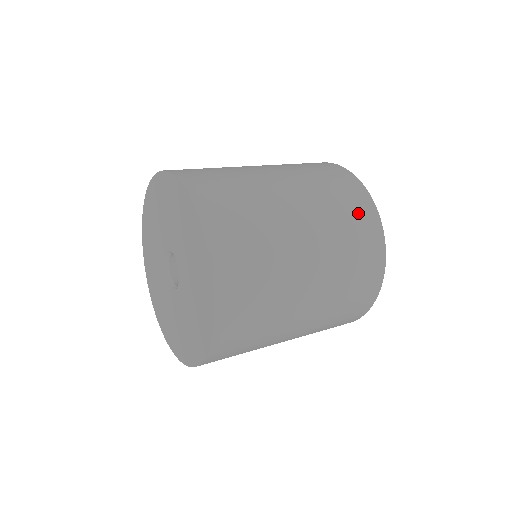
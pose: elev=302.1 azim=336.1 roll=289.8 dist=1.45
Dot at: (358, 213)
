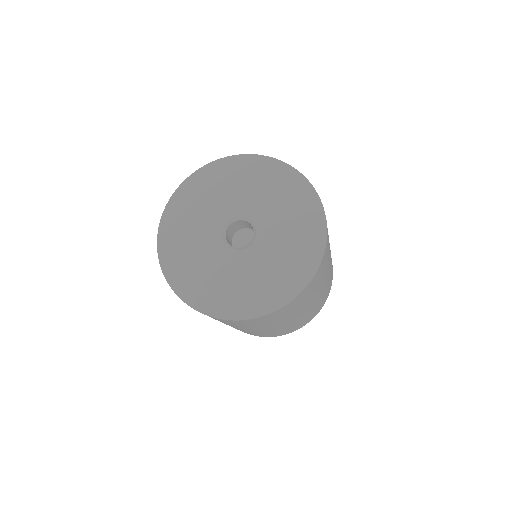
Dot at: occluded
